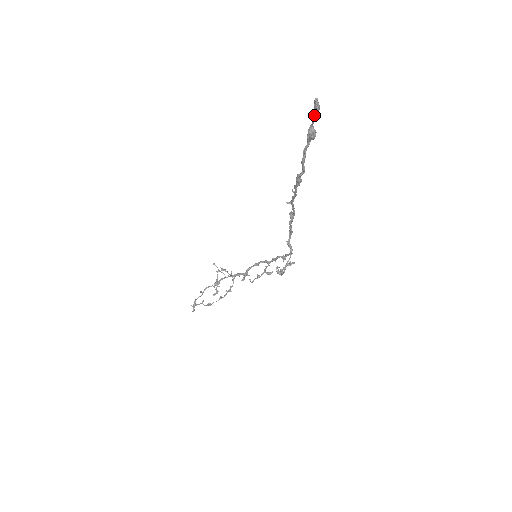
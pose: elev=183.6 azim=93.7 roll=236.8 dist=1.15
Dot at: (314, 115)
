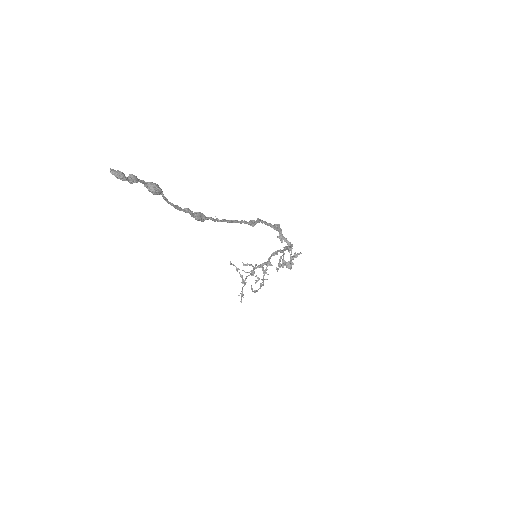
Dot at: (128, 181)
